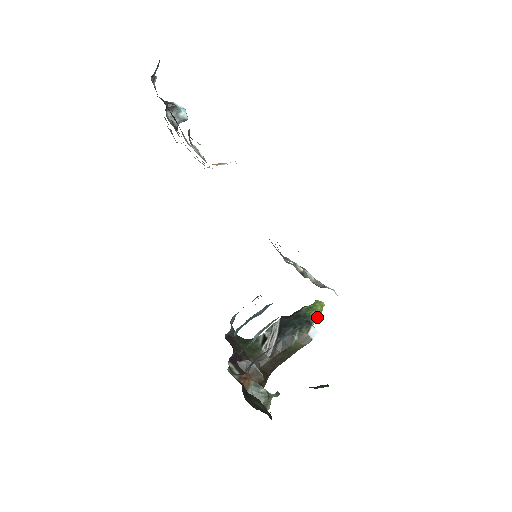
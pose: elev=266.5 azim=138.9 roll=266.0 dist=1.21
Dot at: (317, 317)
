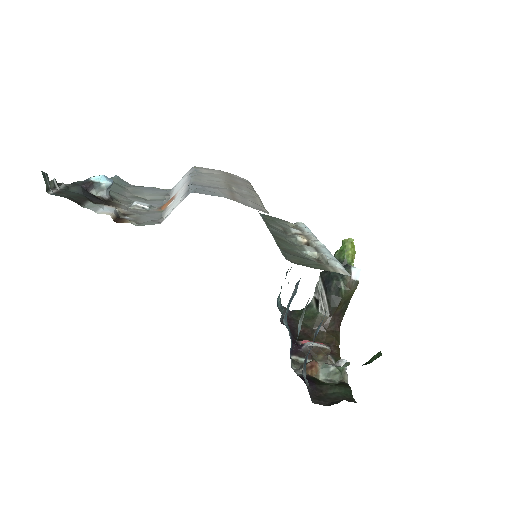
Dot at: (353, 255)
